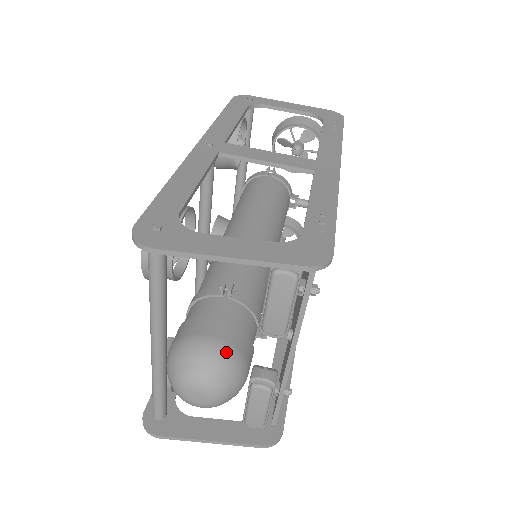
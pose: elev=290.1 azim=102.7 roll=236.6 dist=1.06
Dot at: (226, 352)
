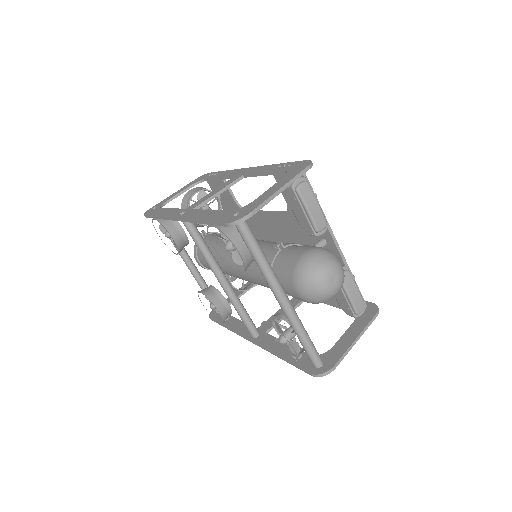
Dot at: (319, 249)
